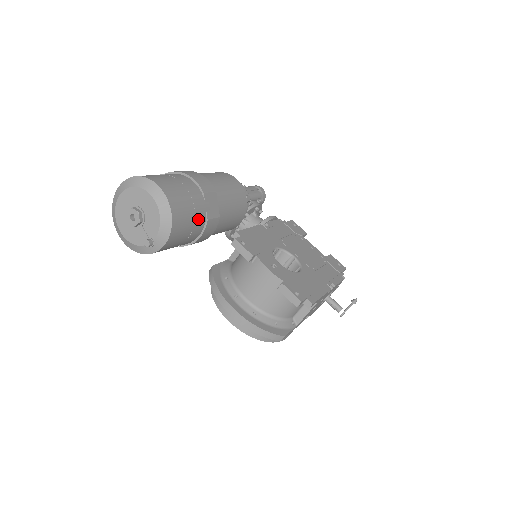
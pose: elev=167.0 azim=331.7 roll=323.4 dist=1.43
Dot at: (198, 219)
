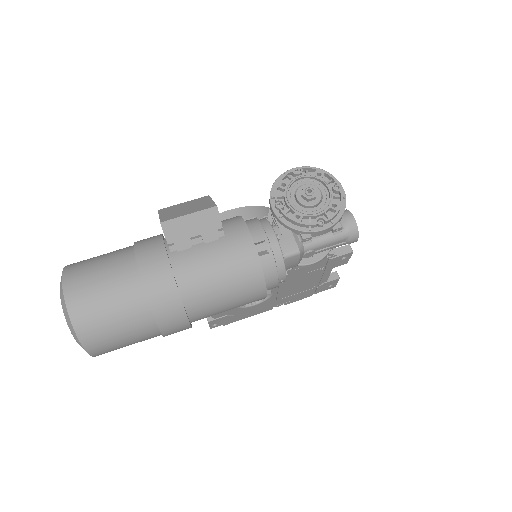
Dot at: occluded
